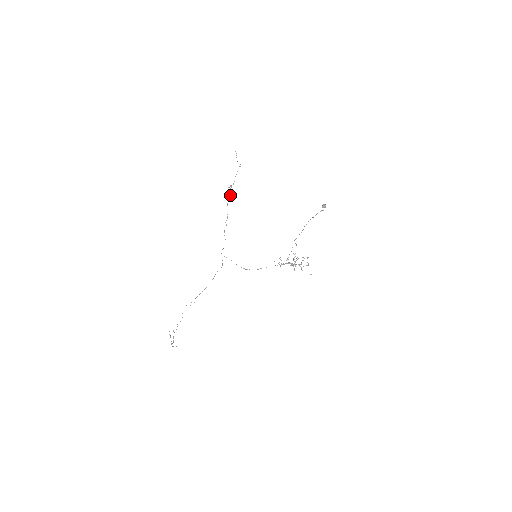
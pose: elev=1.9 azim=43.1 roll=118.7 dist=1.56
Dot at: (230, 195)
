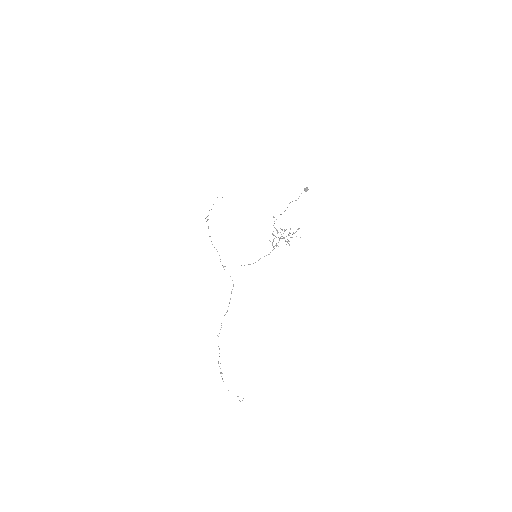
Dot at: (208, 215)
